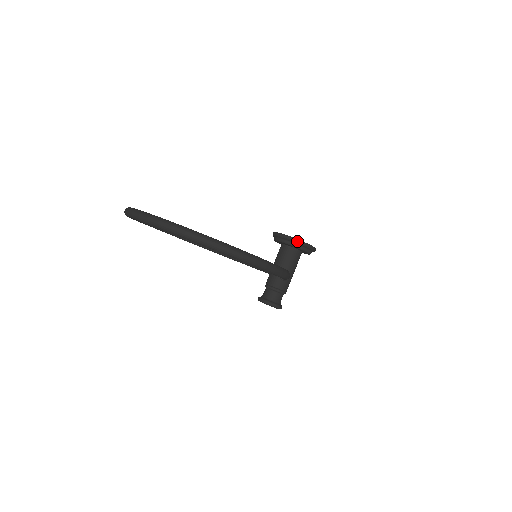
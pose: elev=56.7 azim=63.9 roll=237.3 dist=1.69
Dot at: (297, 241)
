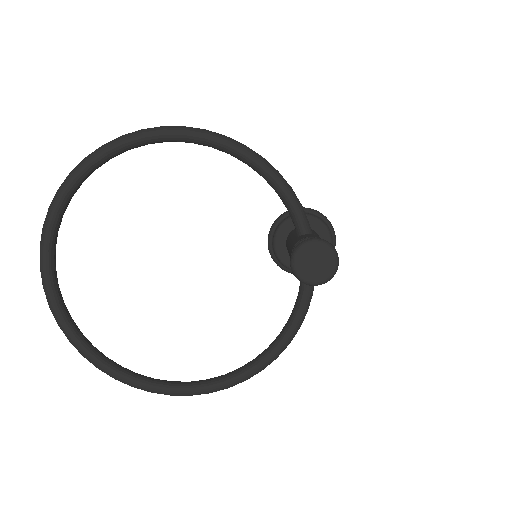
Dot at: occluded
